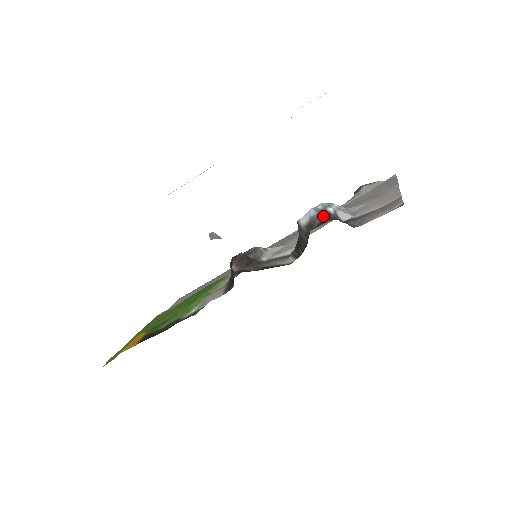
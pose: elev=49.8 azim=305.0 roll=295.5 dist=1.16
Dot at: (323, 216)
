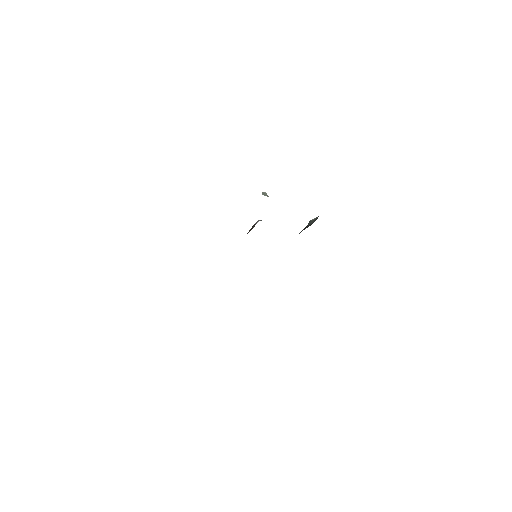
Dot at: occluded
